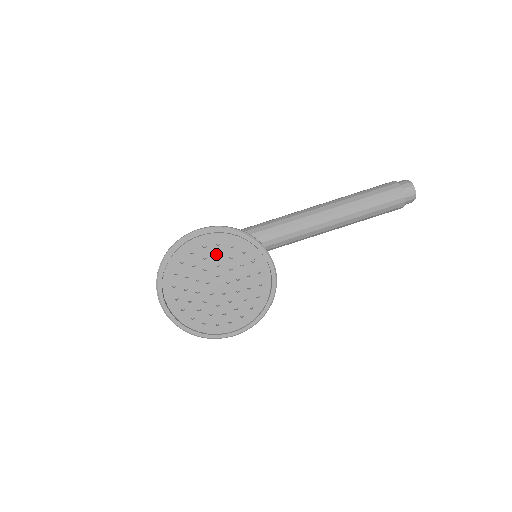
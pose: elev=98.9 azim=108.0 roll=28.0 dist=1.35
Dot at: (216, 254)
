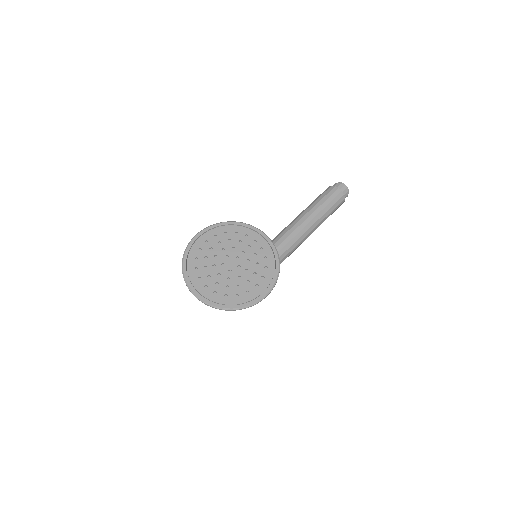
Dot at: (218, 245)
